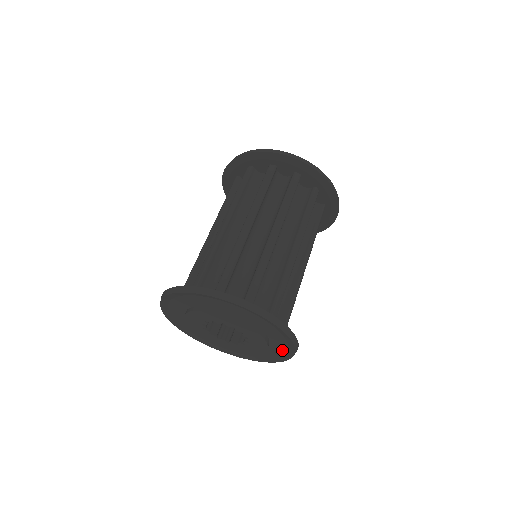
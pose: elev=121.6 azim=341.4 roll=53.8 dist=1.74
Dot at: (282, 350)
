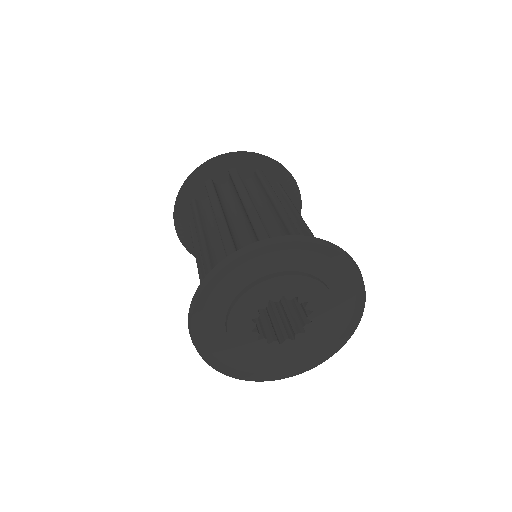
Dot at: (346, 319)
